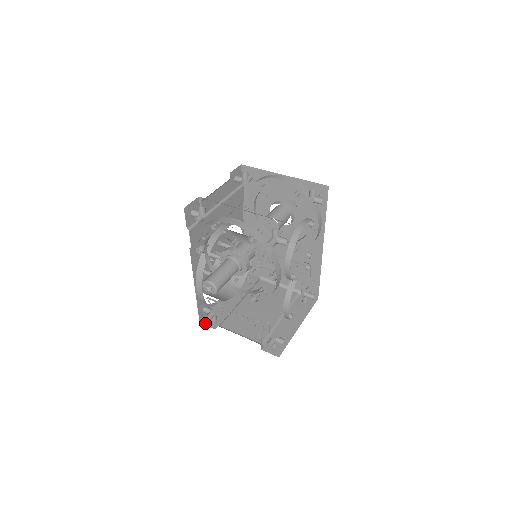
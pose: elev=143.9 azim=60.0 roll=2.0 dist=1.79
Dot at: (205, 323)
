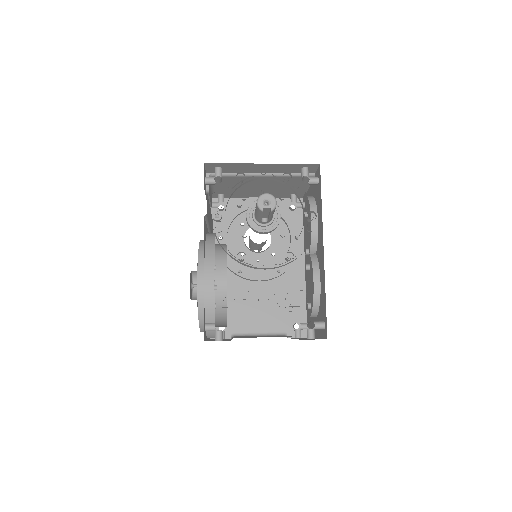
Dot at: occluded
